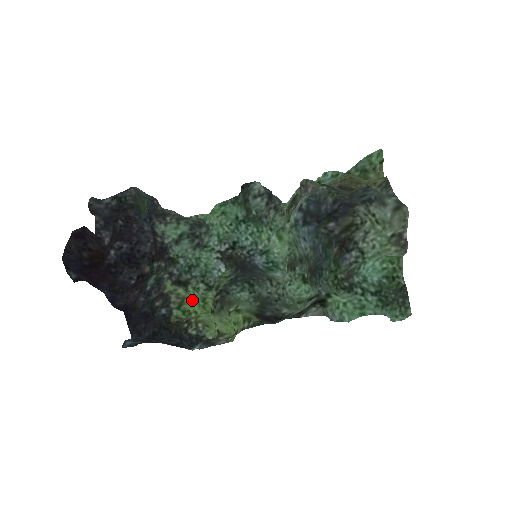
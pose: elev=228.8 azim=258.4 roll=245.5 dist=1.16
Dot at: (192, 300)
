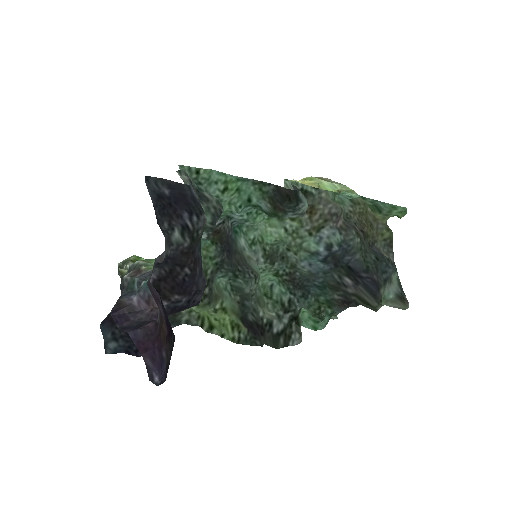
Dot at: occluded
